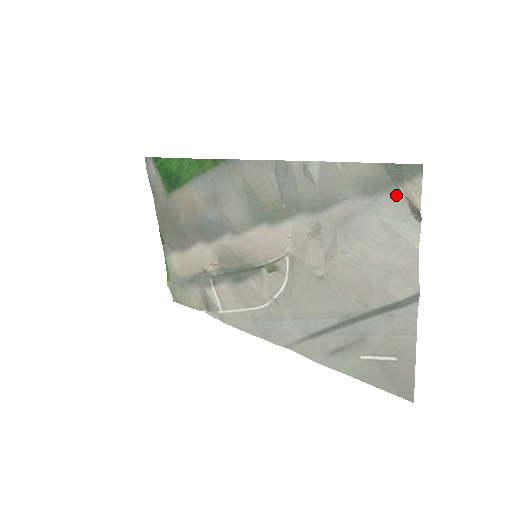
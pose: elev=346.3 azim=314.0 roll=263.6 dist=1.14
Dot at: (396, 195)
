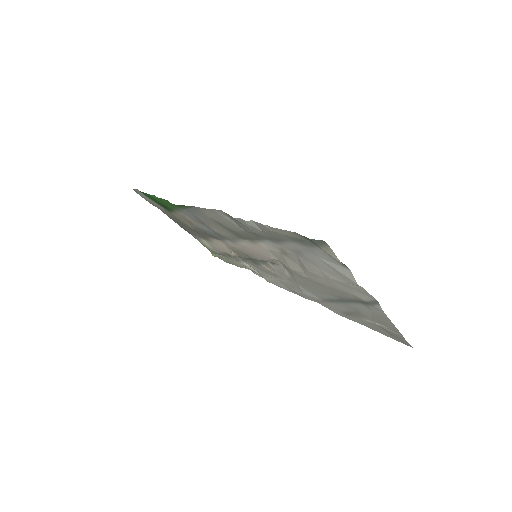
Dot at: (320, 250)
